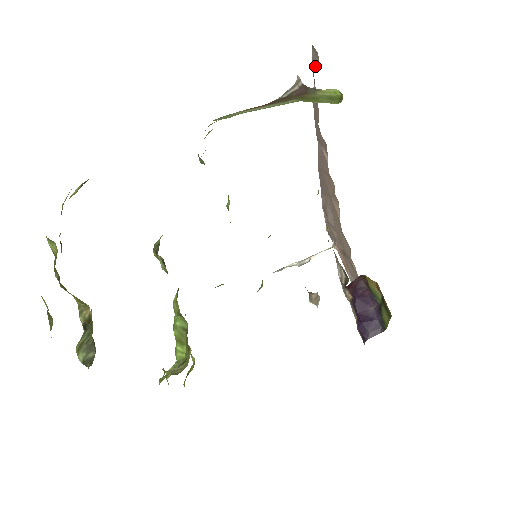
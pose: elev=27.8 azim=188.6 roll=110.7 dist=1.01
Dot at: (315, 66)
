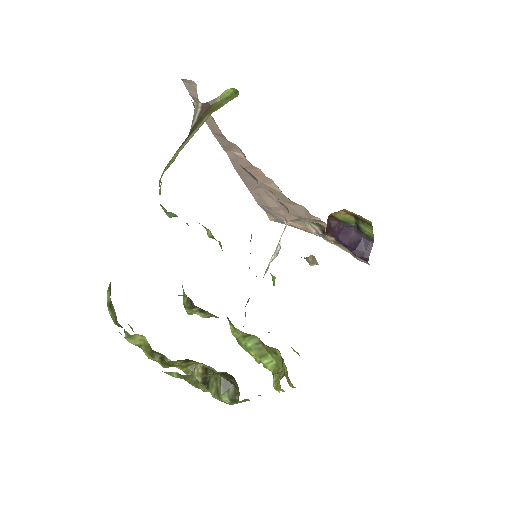
Dot at: (194, 92)
